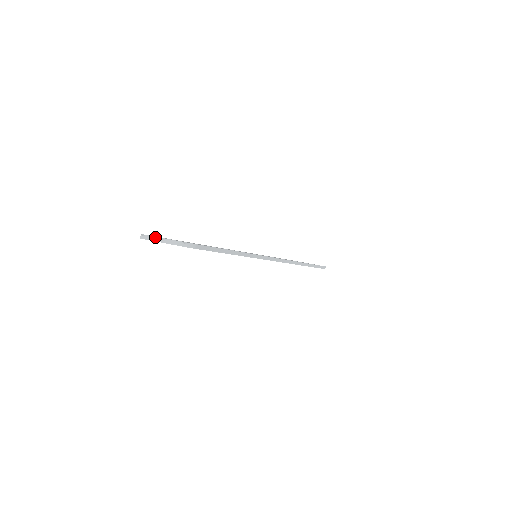
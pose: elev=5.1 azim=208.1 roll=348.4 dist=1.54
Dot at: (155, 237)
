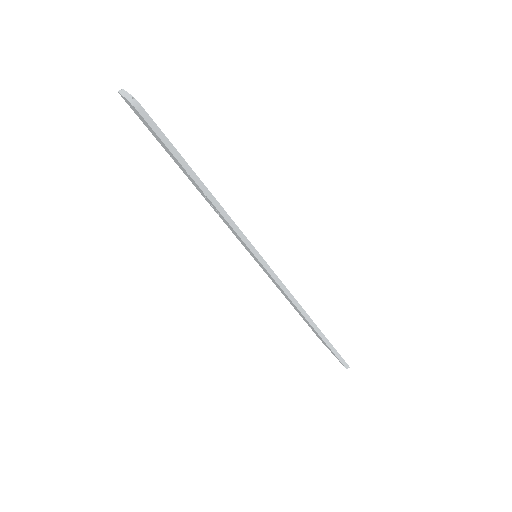
Dot at: (125, 91)
